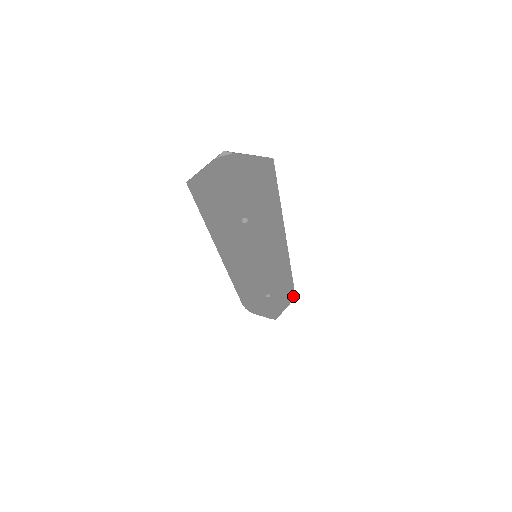
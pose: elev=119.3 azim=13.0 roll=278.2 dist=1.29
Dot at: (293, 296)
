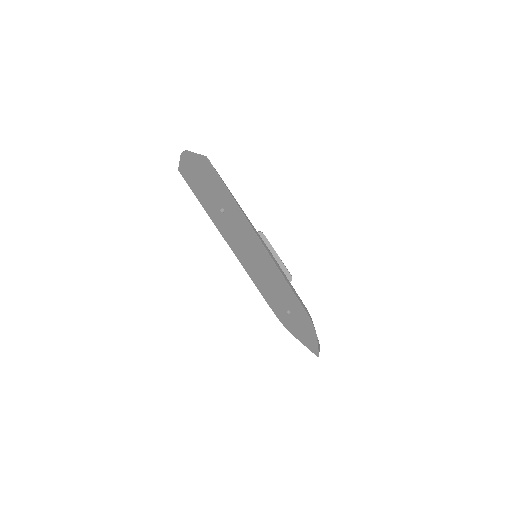
Dot at: (313, 325)
